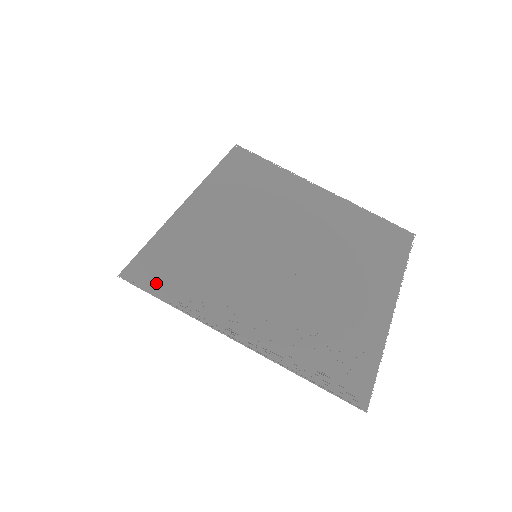
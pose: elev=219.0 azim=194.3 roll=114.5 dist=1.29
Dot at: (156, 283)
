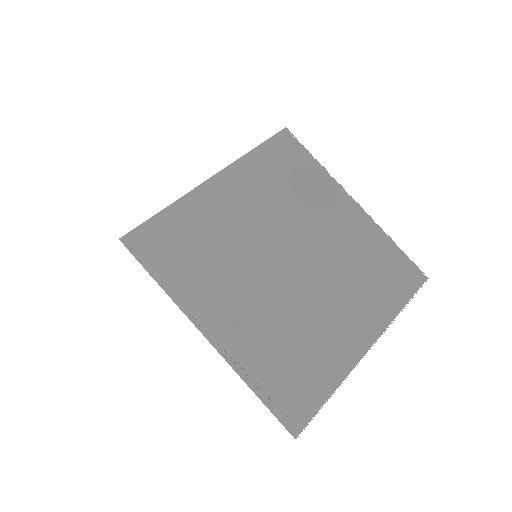
Dot at: (151, 257)
